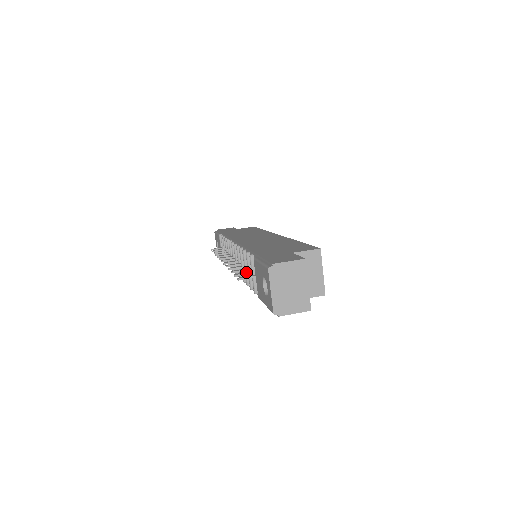
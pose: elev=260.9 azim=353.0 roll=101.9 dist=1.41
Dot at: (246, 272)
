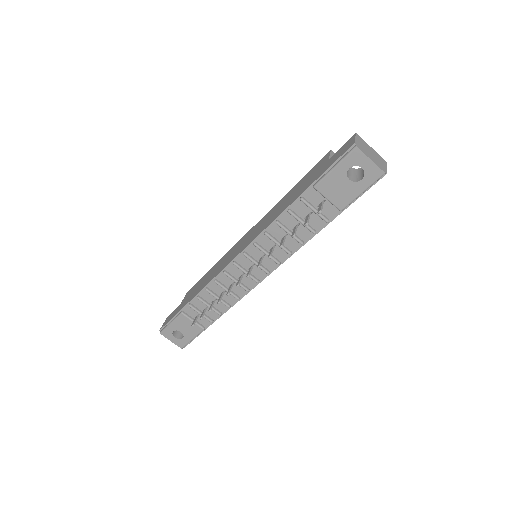
Dot at: (306, 218)
